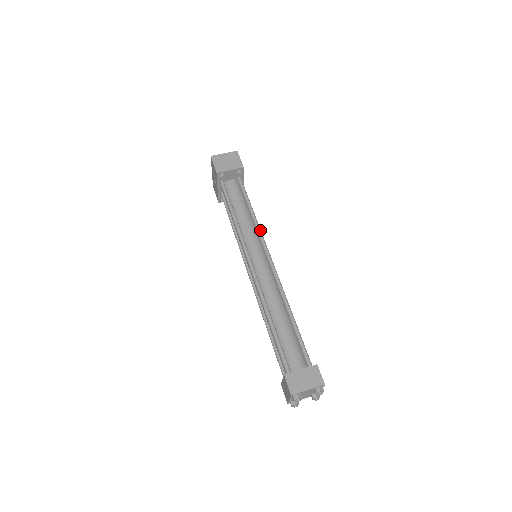
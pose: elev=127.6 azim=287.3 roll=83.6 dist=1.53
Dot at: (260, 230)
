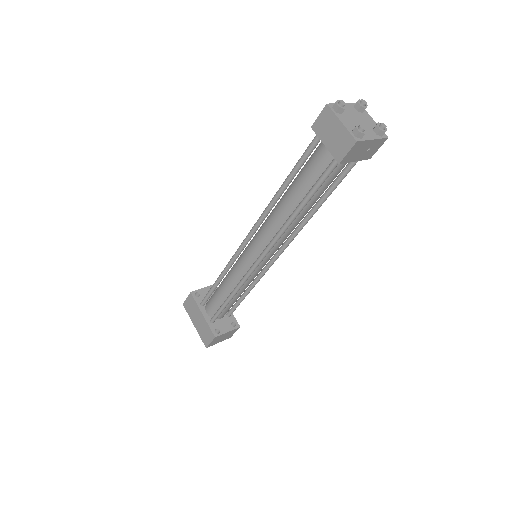
Dot at: occluded
